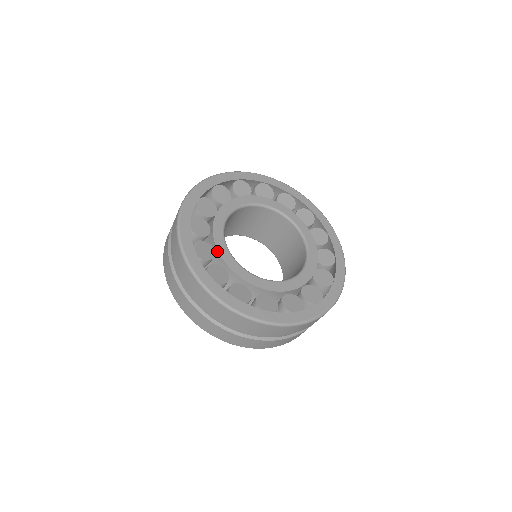
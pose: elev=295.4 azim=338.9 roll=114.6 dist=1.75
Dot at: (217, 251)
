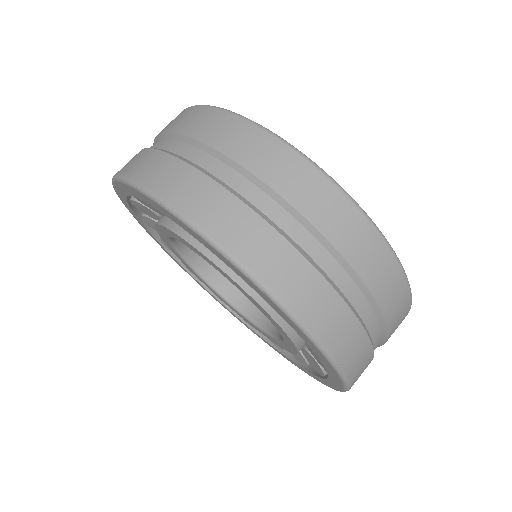
Dot at: occluded
